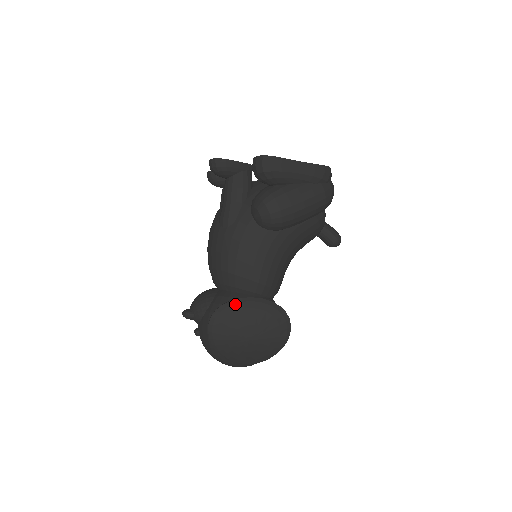
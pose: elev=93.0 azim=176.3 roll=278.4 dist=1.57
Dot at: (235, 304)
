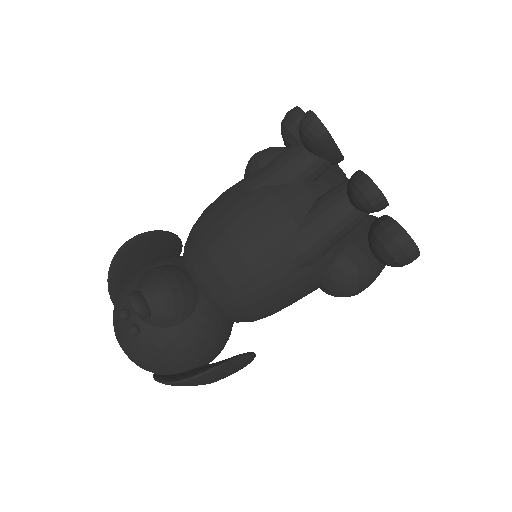
Dot at: (235, 365)
